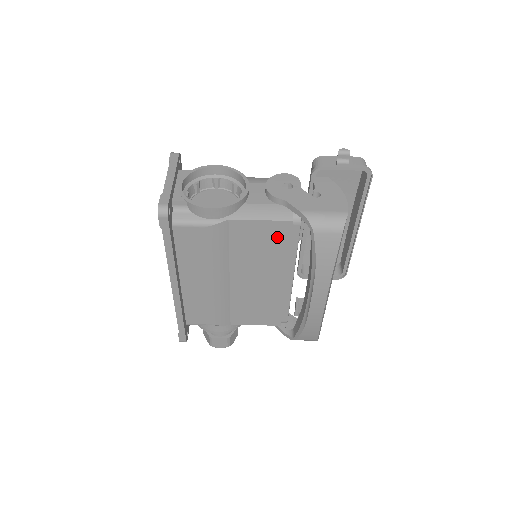
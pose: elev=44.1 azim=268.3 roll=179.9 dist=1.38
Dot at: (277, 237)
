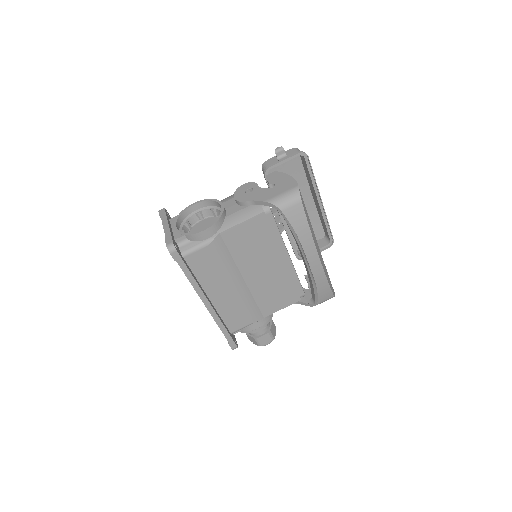
Dot at: (260, 229)
